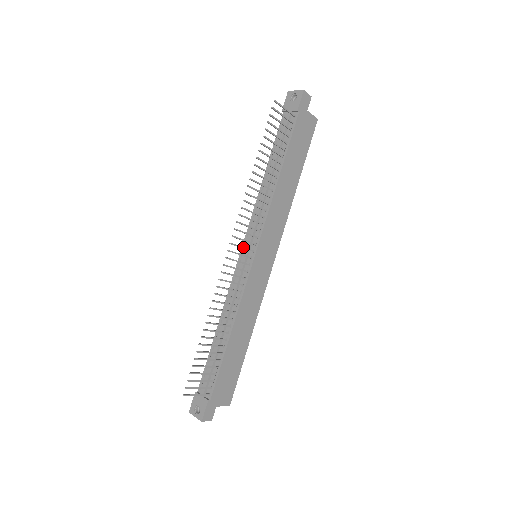
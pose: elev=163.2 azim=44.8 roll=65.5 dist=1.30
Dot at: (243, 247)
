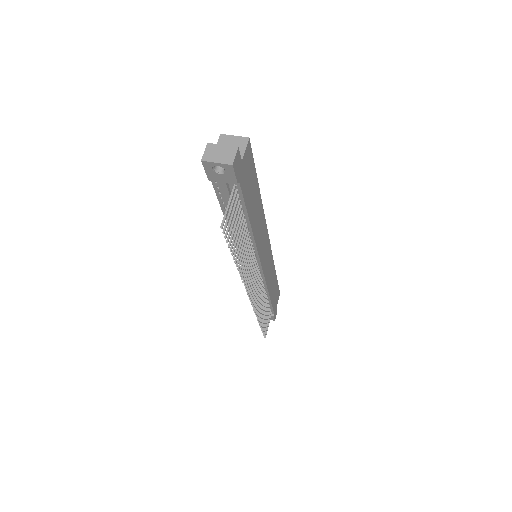
Dot at: (254, 282)
